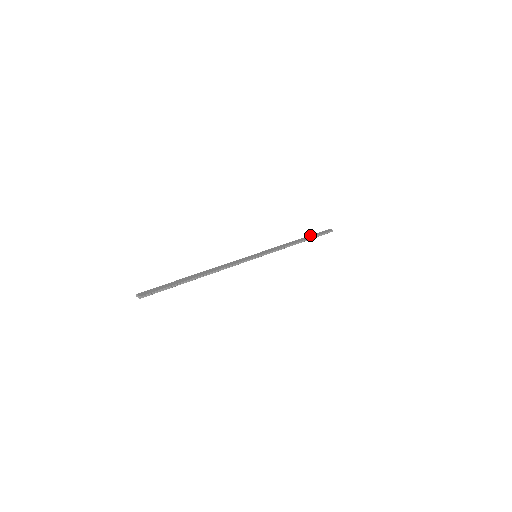
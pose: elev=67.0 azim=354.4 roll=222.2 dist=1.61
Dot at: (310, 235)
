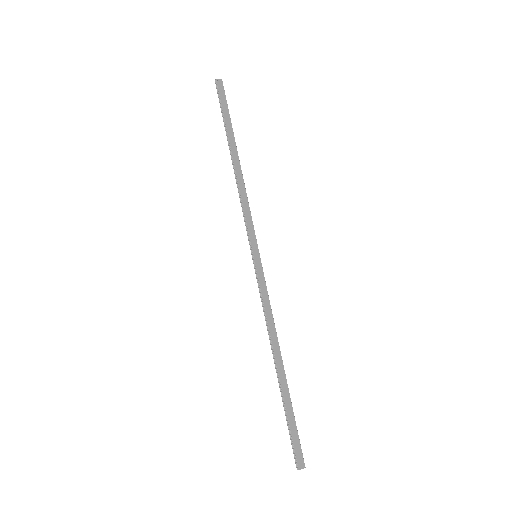
Dot at: (227, 128)
